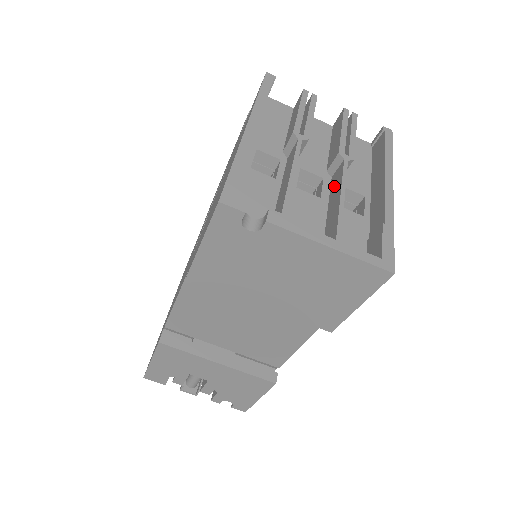
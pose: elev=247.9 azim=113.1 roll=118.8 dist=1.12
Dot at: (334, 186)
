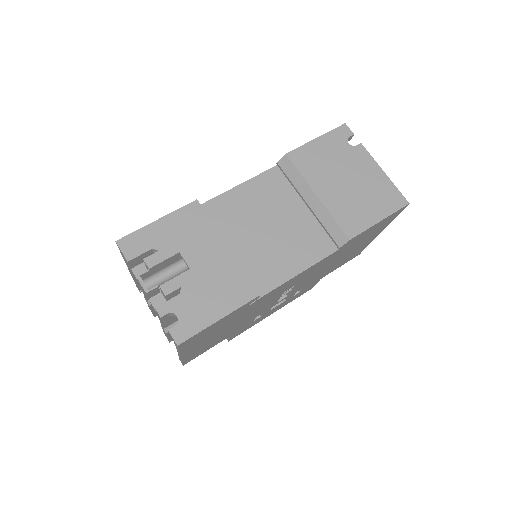
Dot at: occluded
